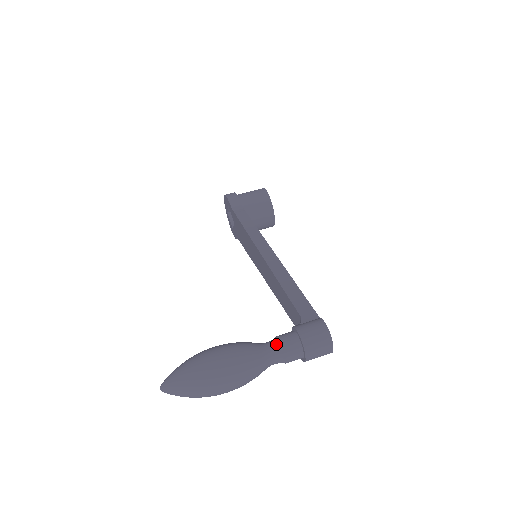
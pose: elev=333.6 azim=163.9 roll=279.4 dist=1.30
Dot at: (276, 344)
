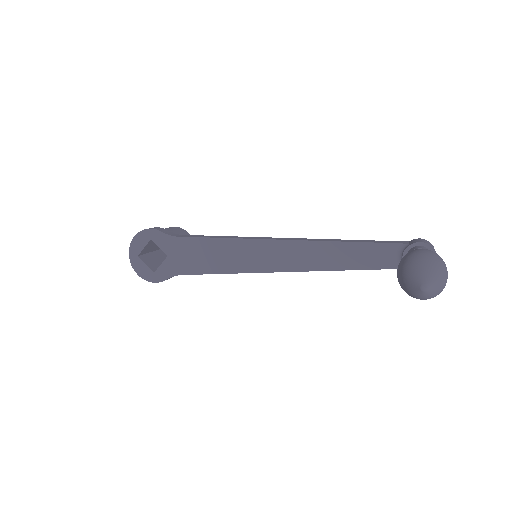
Dot at: occluded
